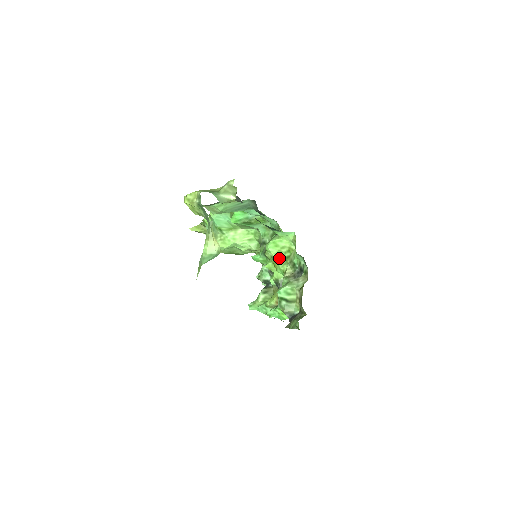
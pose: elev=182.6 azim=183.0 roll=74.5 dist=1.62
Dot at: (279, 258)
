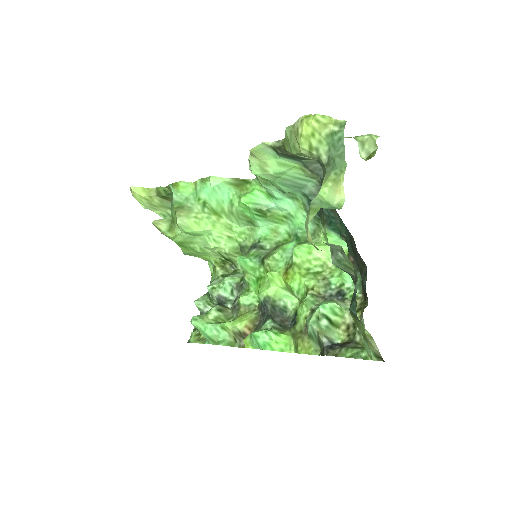
Dot at: (303, 269)
